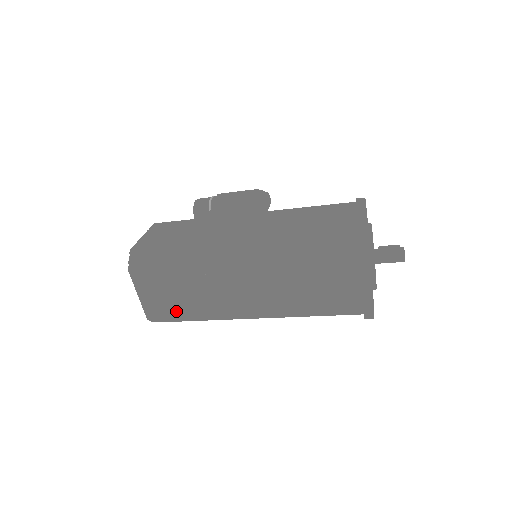
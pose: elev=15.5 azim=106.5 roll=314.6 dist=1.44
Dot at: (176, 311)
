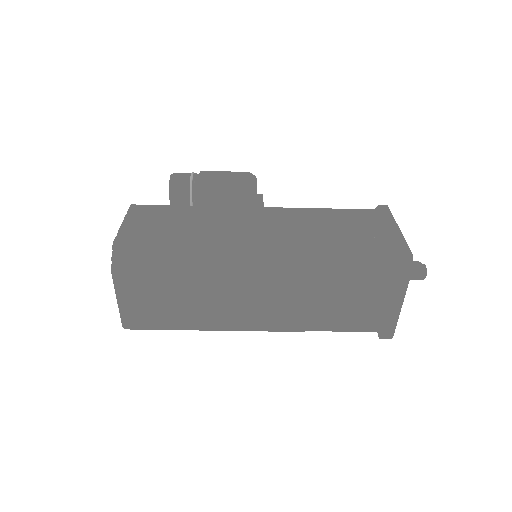
Dot at: (165, 320)
